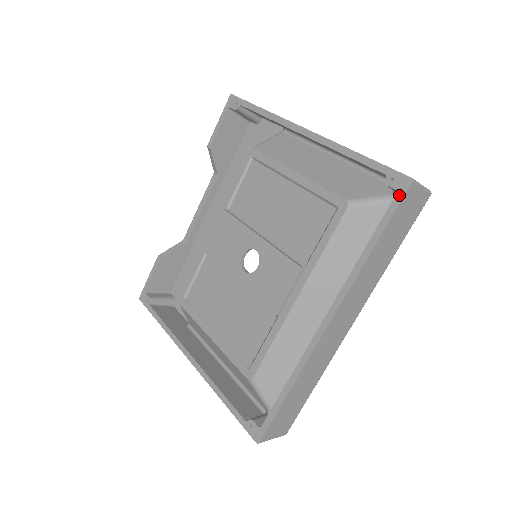
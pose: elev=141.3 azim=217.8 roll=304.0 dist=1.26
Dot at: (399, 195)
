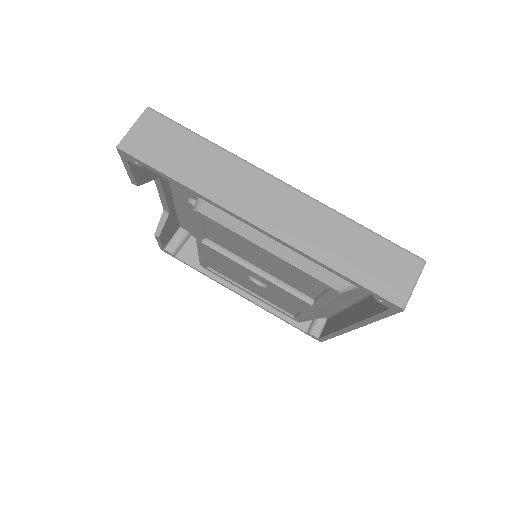
Dot at: (392, 311)
